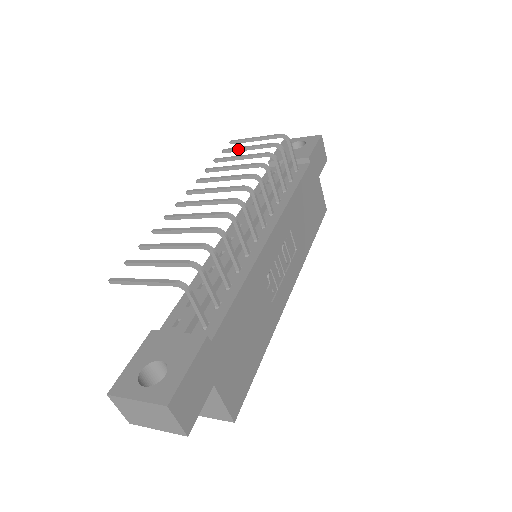
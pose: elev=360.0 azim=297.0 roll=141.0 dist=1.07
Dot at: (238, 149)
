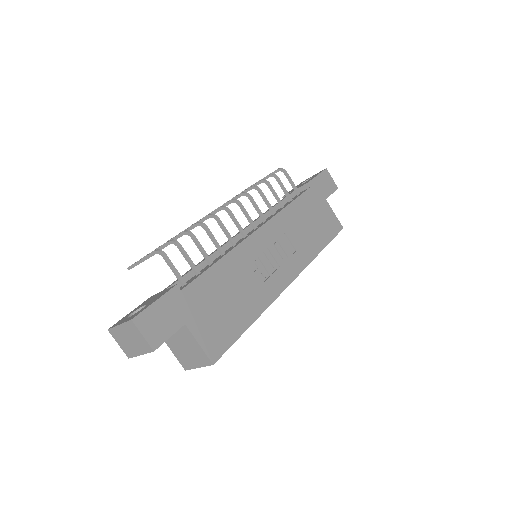
Dot at: occluded
